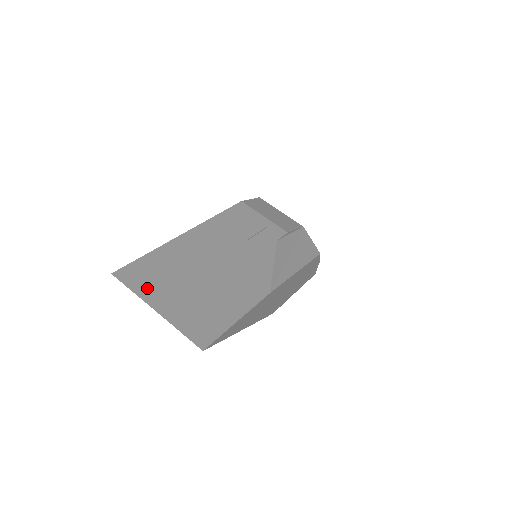
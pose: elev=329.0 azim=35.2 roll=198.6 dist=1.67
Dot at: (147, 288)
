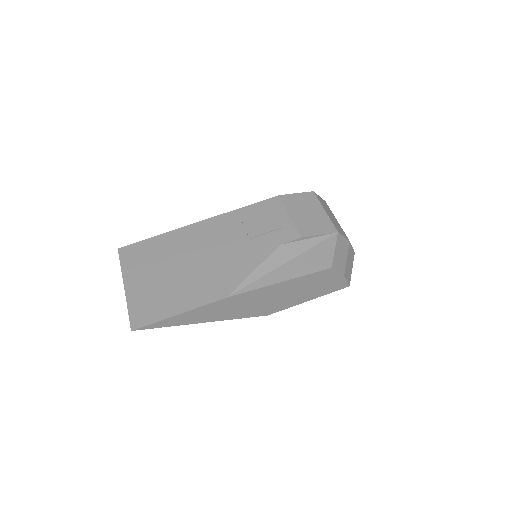
Dot at: (132, 267)
